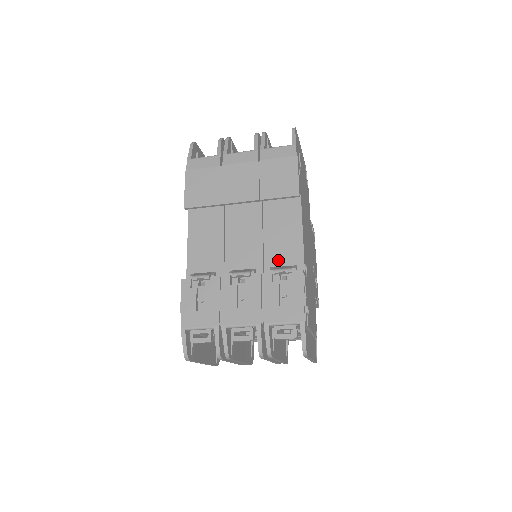
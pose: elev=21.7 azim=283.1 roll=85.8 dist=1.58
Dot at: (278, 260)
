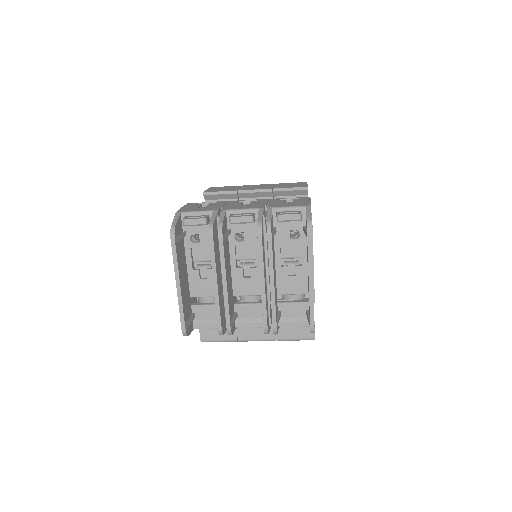
Dot at: occluded
